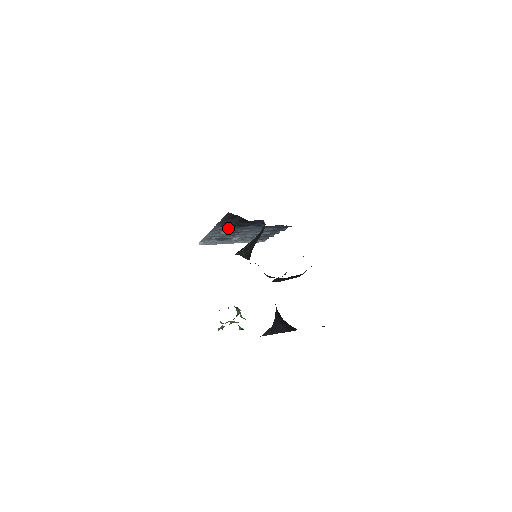
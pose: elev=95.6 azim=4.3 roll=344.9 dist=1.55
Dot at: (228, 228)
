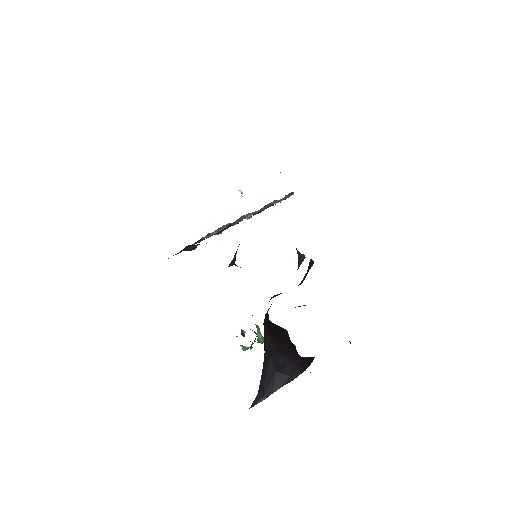
Dot at: (211, 235)
